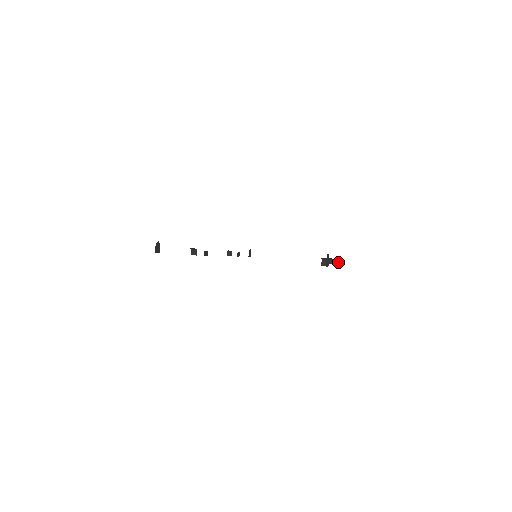
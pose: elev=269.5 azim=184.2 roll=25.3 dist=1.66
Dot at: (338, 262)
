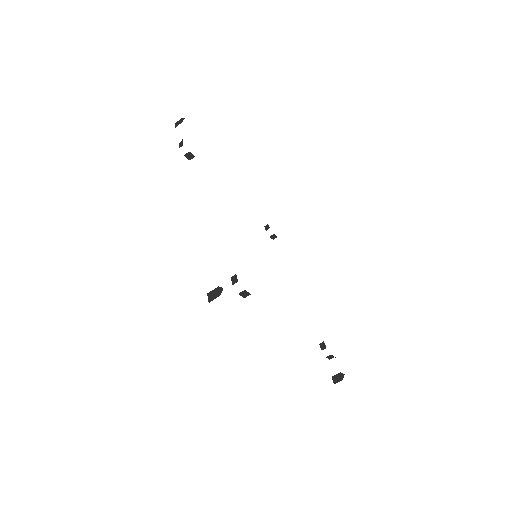
Dot at: occluded
